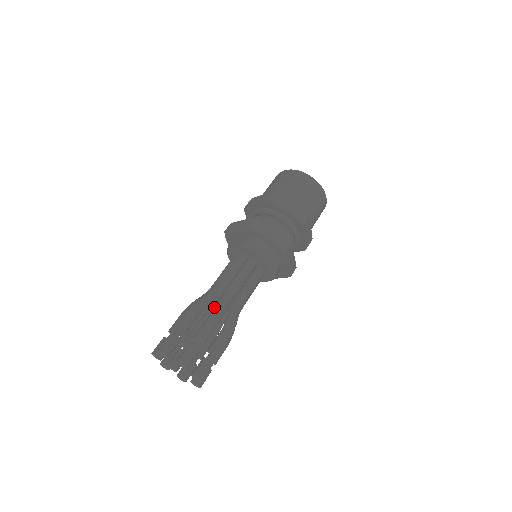
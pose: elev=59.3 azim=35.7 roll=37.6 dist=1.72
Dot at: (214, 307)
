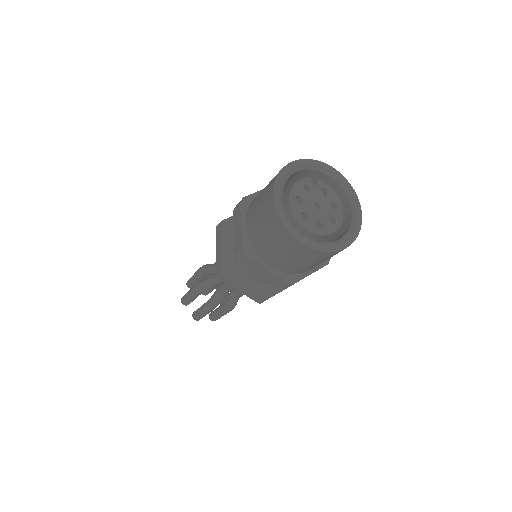
Dot at: (210, 298)
